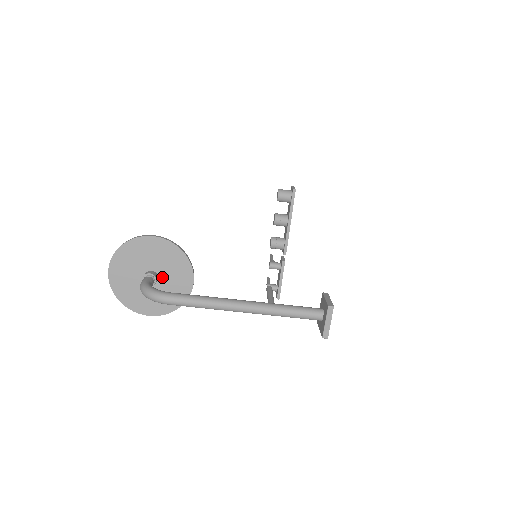
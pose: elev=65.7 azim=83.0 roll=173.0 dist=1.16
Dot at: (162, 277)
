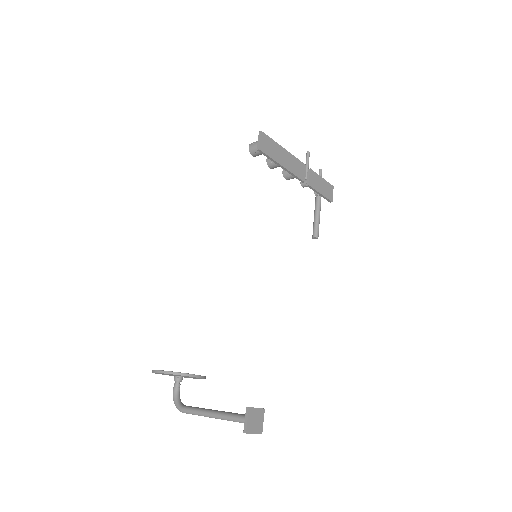
Dot at: (182, 376)
